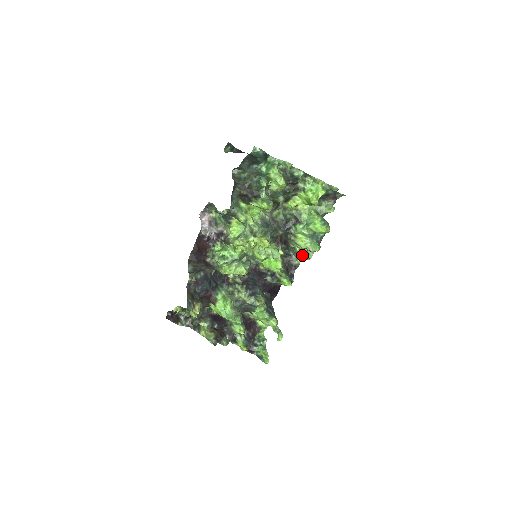
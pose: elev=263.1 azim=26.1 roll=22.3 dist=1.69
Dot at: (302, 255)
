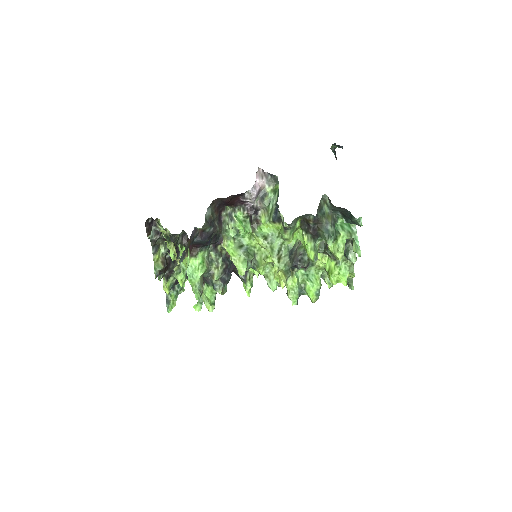
Dot at: occluded
